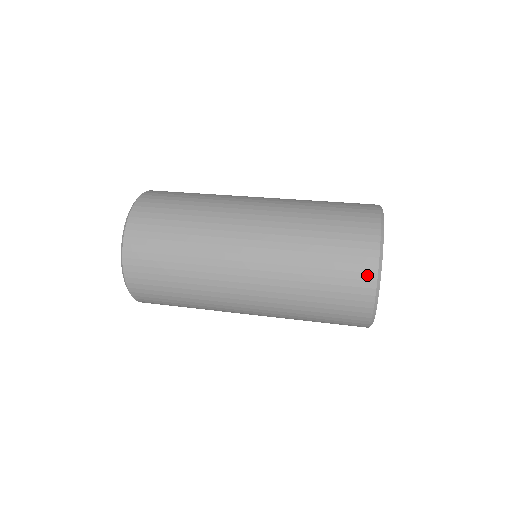
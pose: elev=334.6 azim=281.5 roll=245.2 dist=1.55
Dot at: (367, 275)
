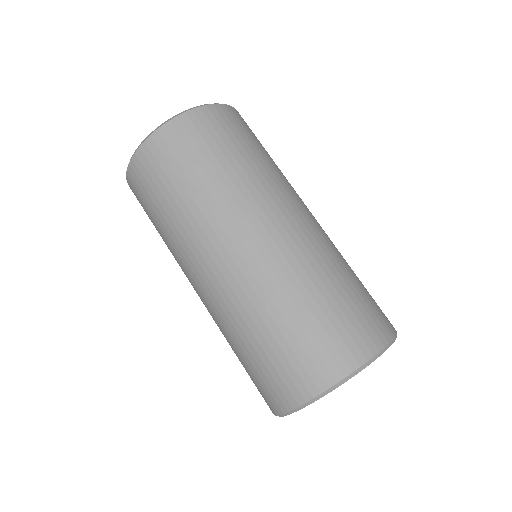
Dot at: (276, 404)
